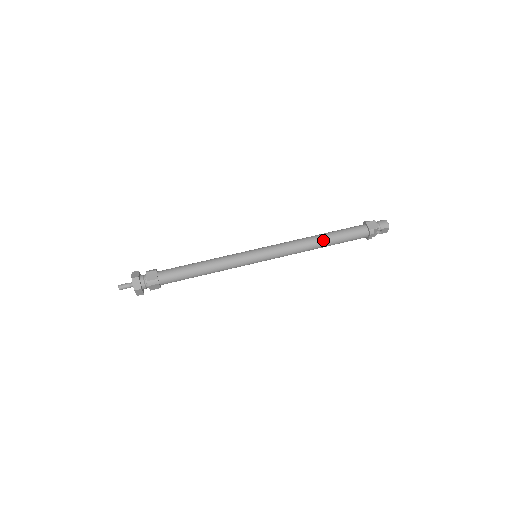
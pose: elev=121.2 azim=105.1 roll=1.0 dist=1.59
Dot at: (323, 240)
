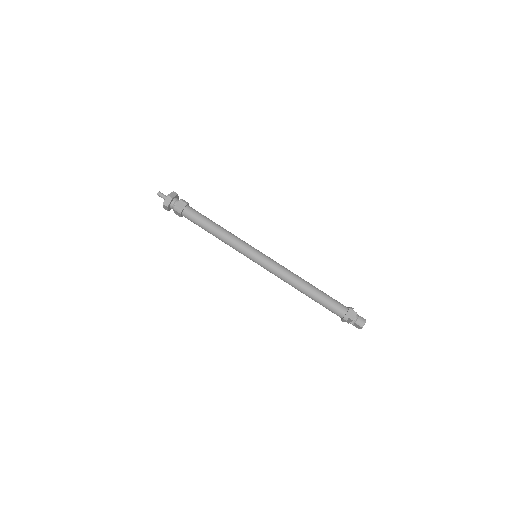
Dot at: (308, 290)
